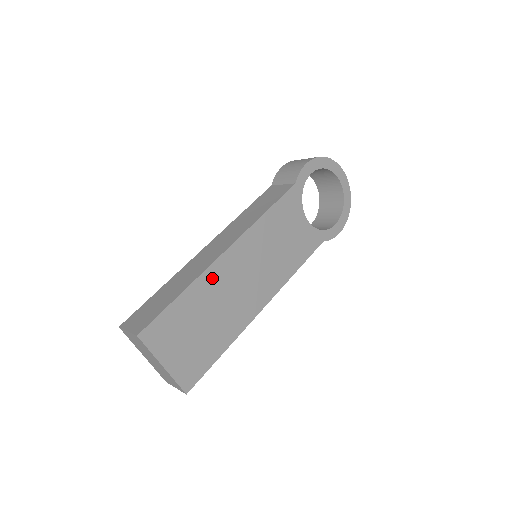
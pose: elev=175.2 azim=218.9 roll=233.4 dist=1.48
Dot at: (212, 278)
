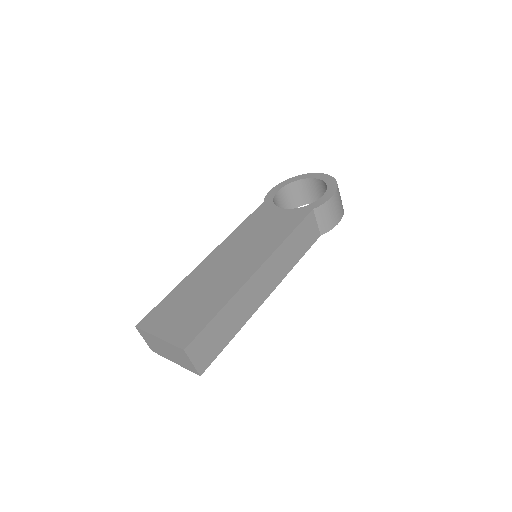
Dot at: (197, 275)
